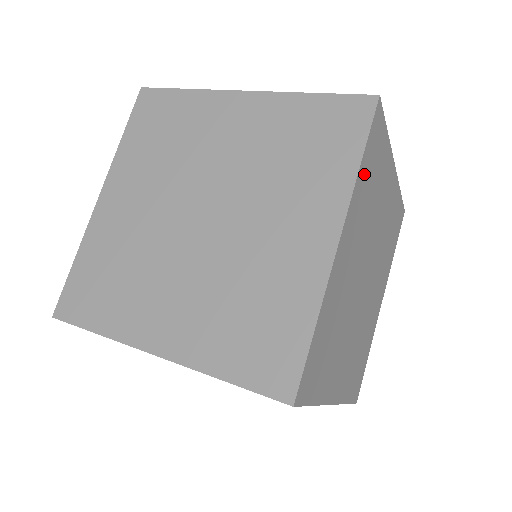
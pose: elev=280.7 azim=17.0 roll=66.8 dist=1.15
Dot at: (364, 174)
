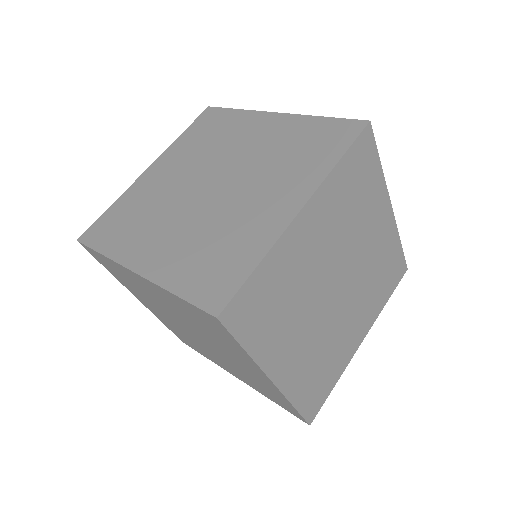
Dot at: (258, 337)
